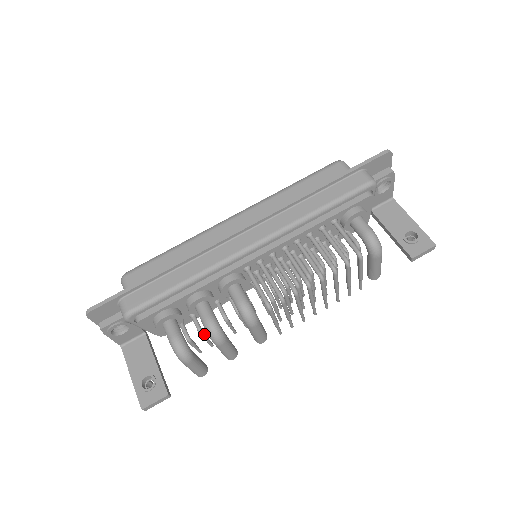
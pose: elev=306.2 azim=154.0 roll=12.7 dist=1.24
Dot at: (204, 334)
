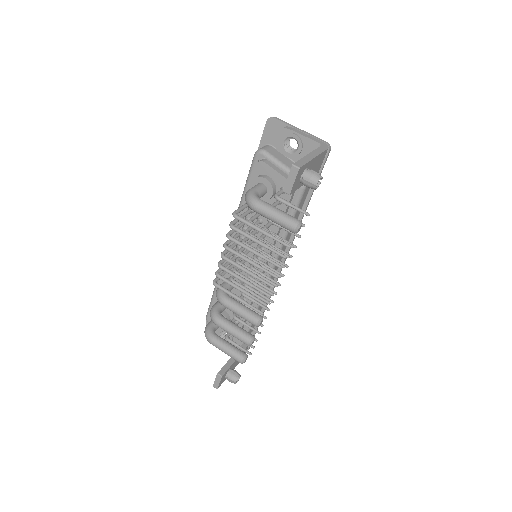
Dot at: occluded
